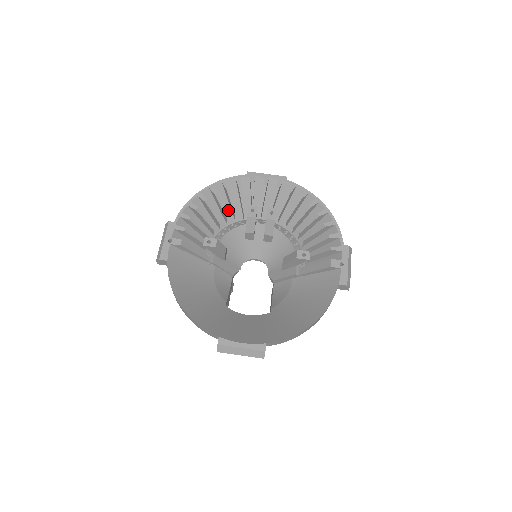
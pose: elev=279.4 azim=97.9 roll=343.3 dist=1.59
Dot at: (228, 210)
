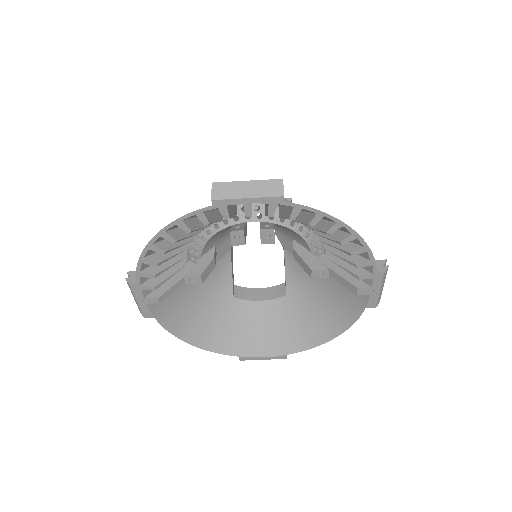
Dot at: occluded
